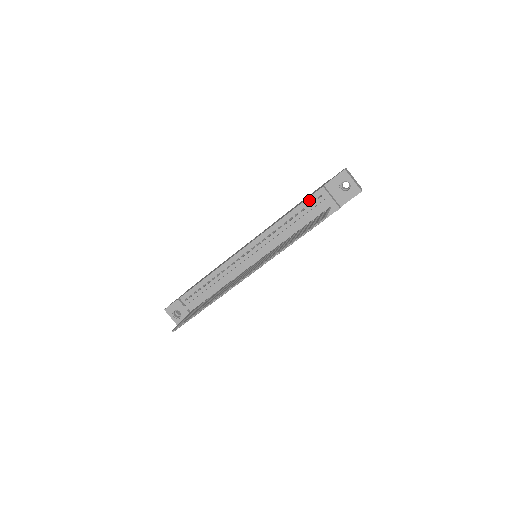
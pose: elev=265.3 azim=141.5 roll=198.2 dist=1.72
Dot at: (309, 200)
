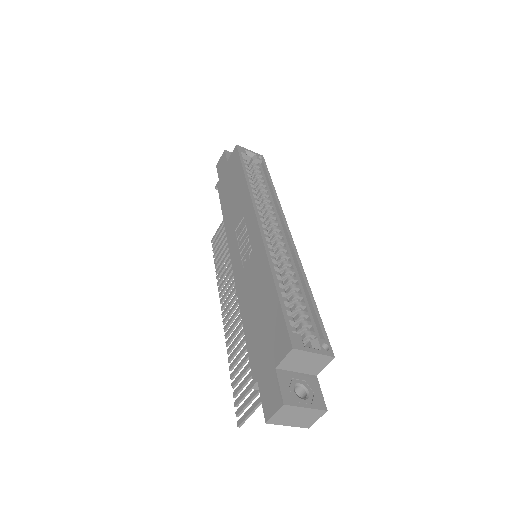
Dot at: occluded
